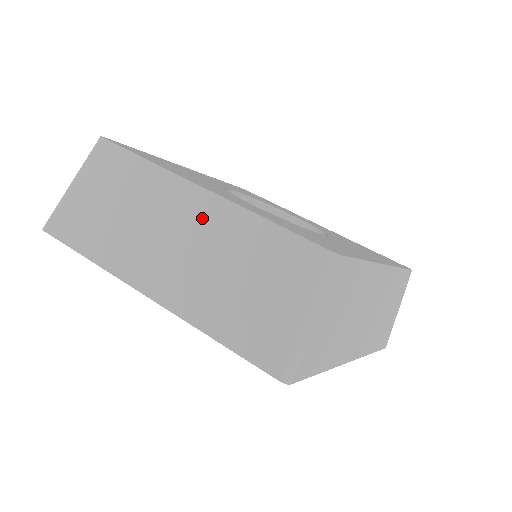
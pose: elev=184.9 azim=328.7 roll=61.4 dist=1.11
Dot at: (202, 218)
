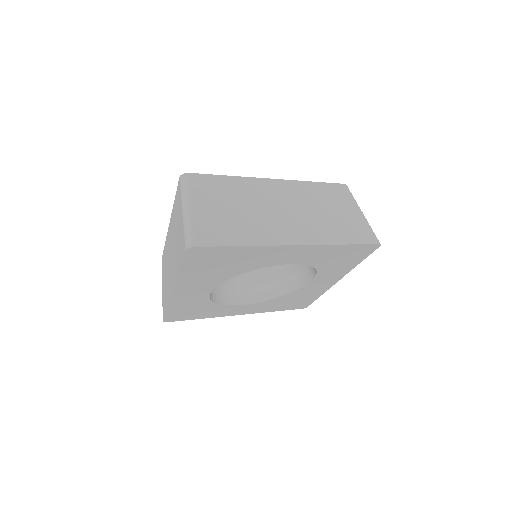
Dot at: (287, 193)
